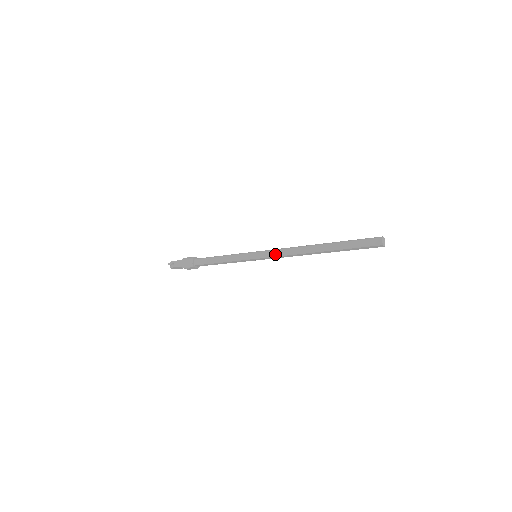
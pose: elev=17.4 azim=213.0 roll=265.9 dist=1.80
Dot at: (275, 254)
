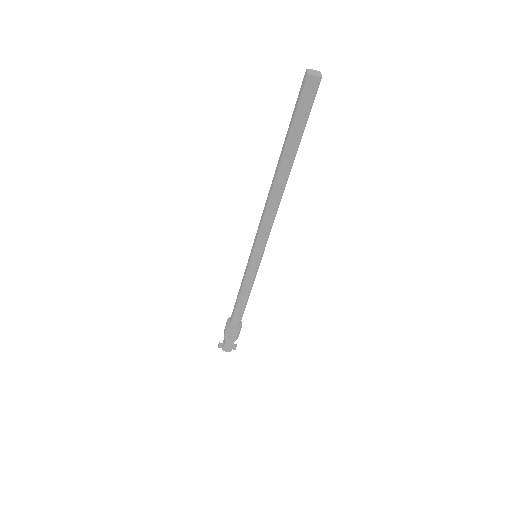
Dot at: (258, 230)
